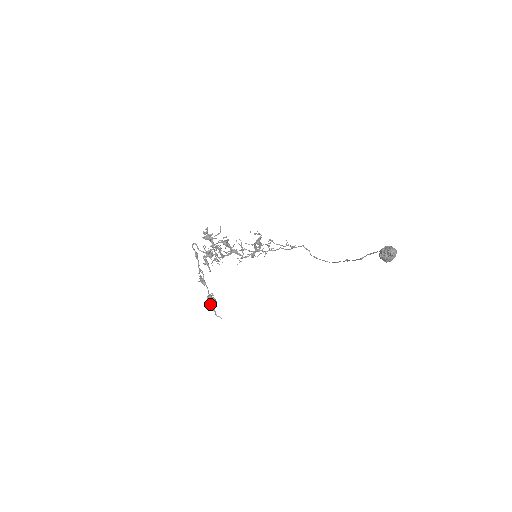
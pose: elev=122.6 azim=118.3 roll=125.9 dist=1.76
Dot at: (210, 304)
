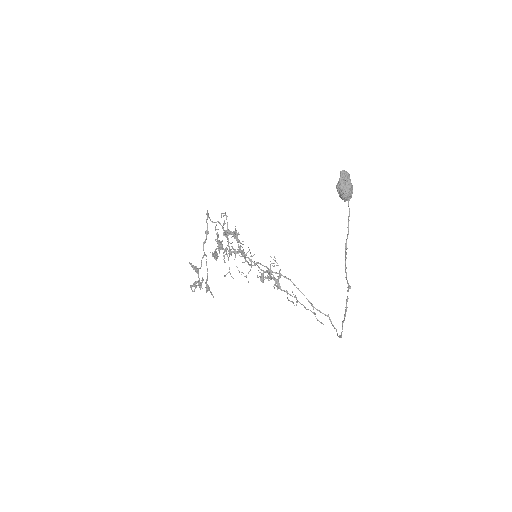
Dot at: (189, 262)
